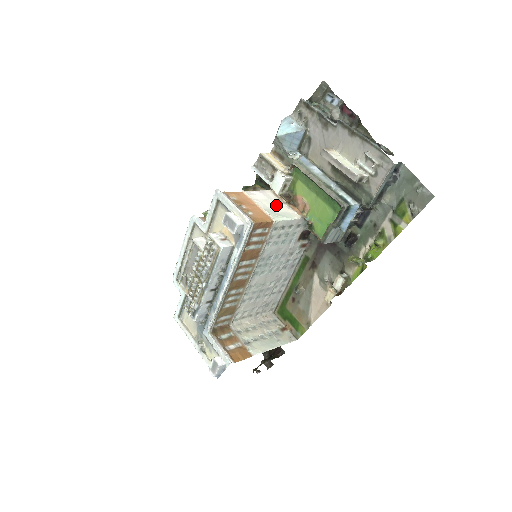
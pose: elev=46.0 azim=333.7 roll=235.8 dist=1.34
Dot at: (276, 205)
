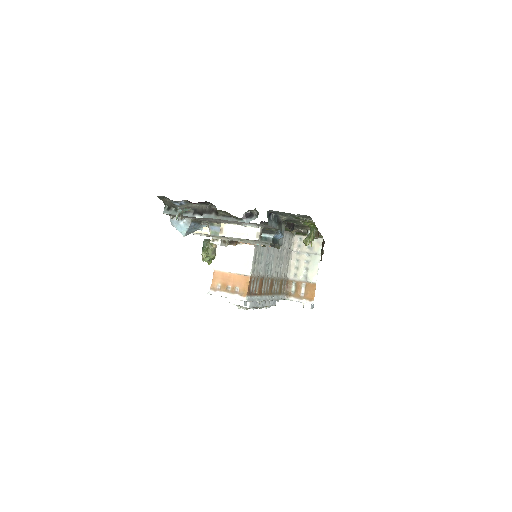
Dot at: (235, 255)
